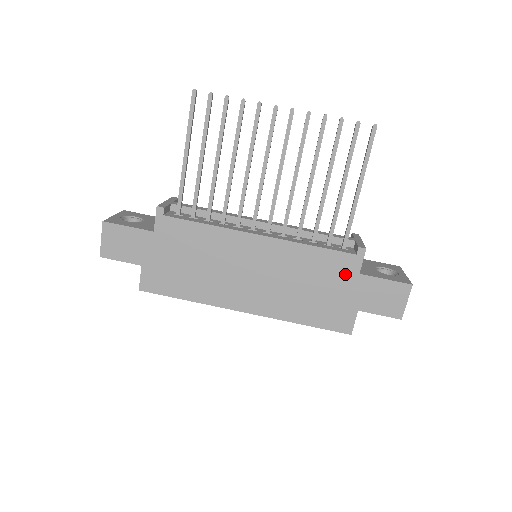
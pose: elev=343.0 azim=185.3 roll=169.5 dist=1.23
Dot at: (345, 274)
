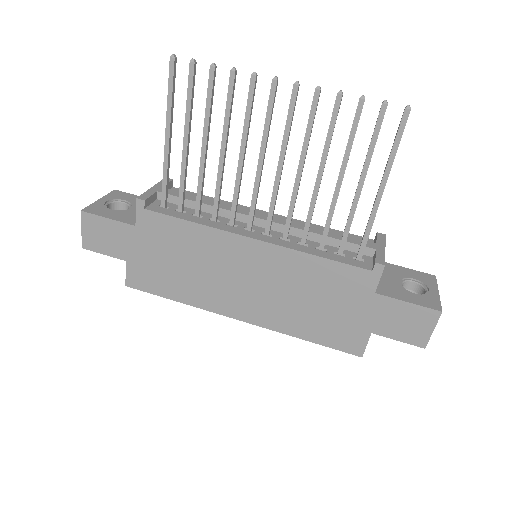
Dot at: (357, 292)
